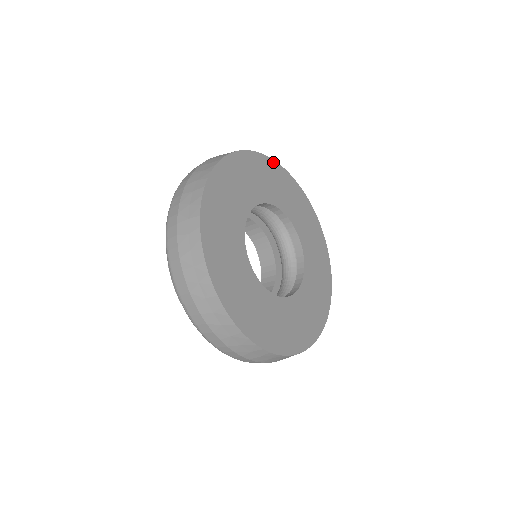
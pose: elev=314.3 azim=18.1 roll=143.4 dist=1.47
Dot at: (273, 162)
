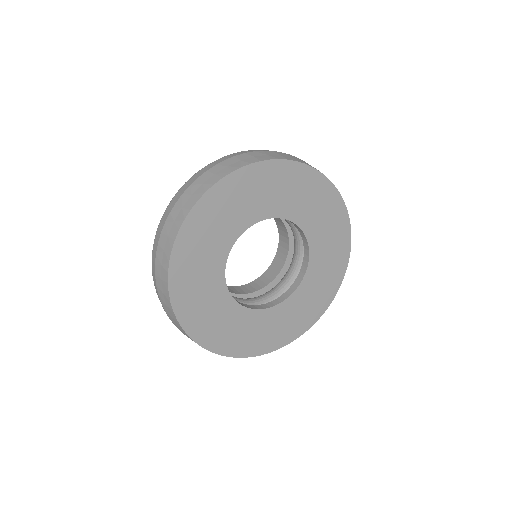
Dot at: (307, 168)
